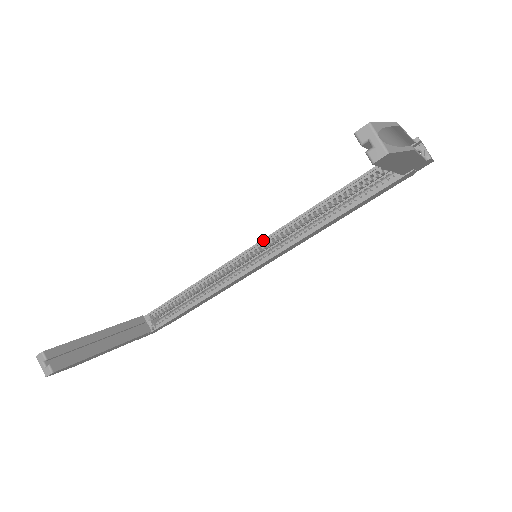
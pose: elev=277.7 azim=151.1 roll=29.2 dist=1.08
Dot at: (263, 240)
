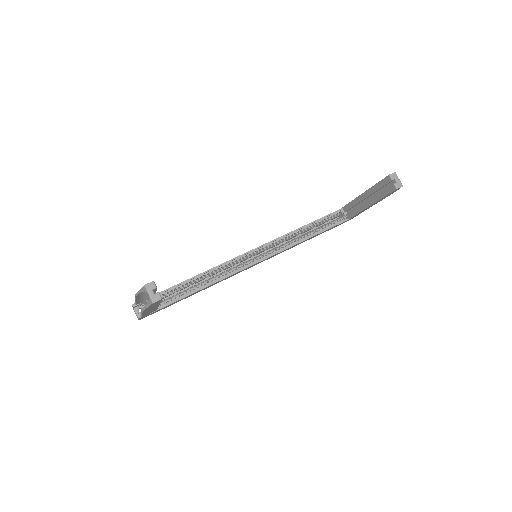
Dot at: (261, 246)
